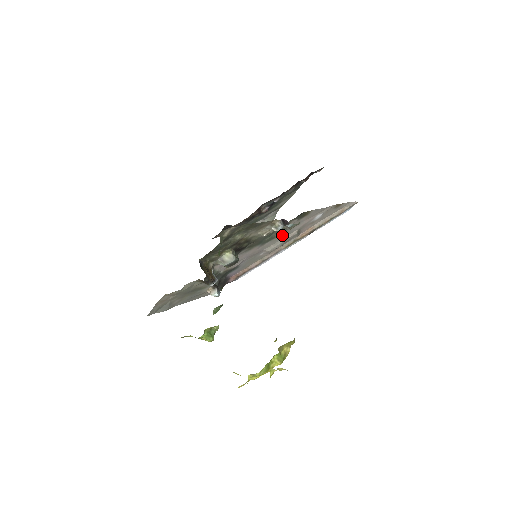
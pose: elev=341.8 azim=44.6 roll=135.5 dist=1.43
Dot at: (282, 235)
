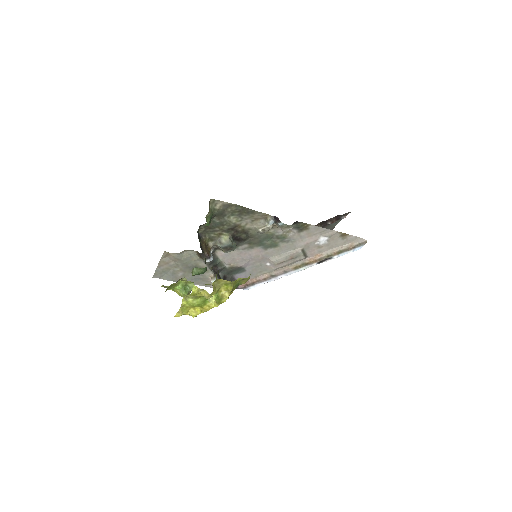
Dot at: (285, 247)
